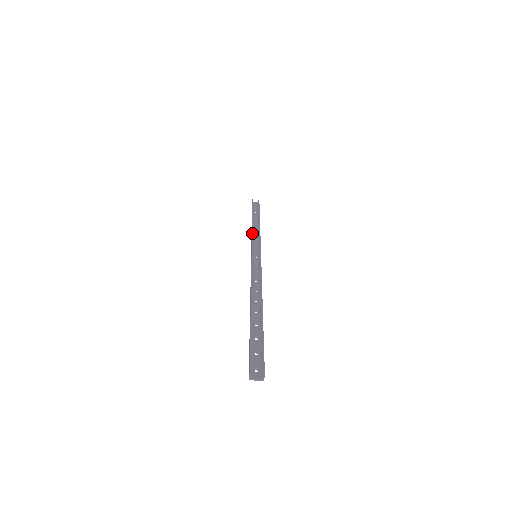
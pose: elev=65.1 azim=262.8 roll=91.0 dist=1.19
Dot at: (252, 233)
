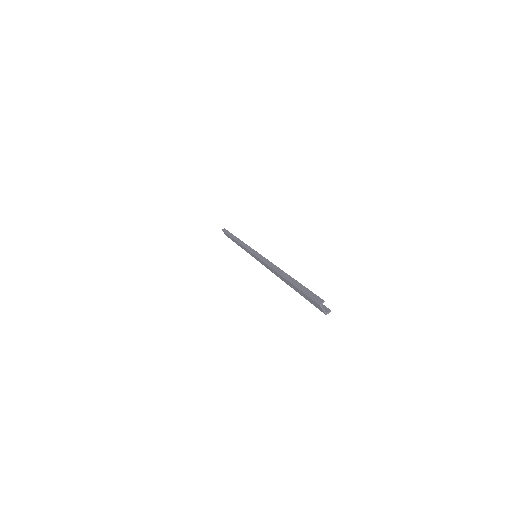
Dot at: occluded
